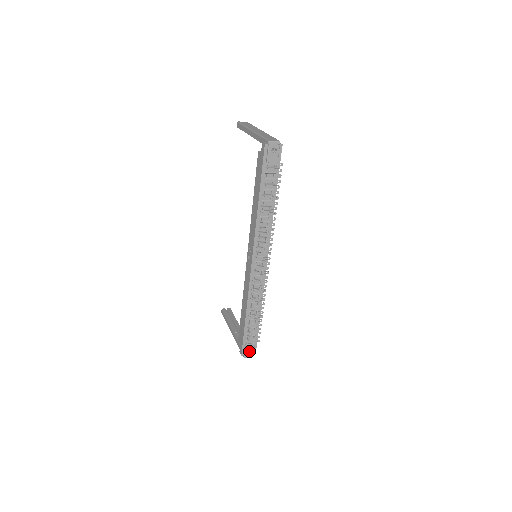
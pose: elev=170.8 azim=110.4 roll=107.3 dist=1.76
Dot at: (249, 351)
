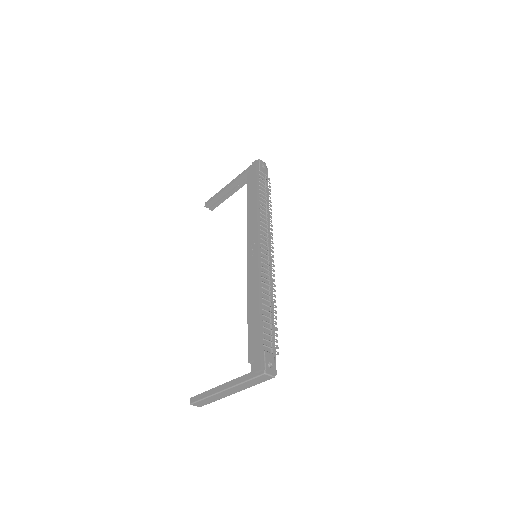
Dot at: (268, 368)
